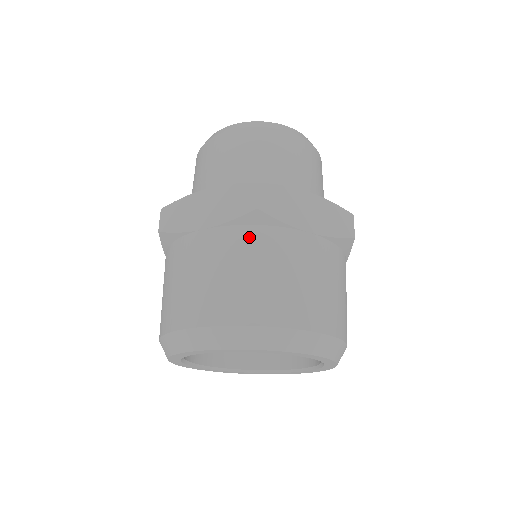
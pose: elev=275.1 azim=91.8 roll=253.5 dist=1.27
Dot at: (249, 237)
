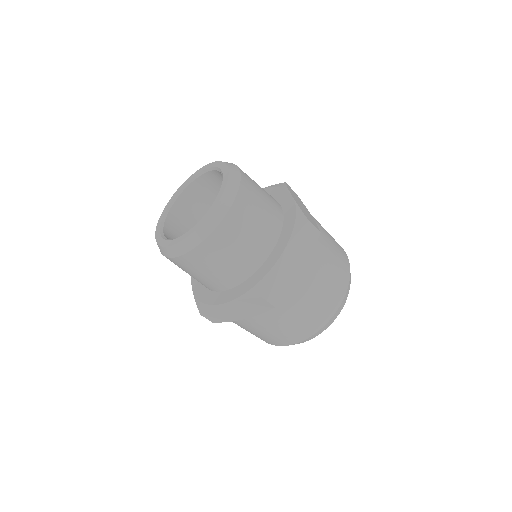
Dot at: (278, 310)
